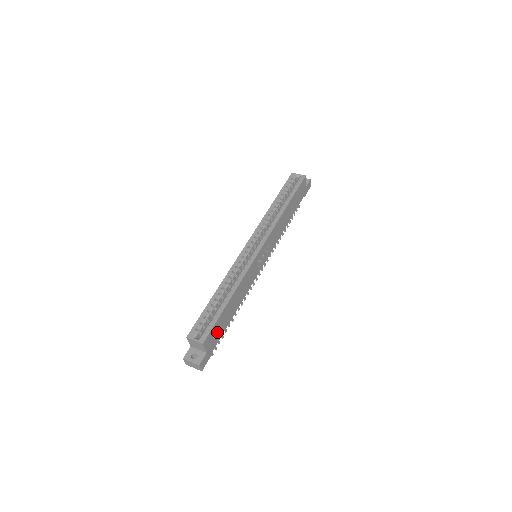
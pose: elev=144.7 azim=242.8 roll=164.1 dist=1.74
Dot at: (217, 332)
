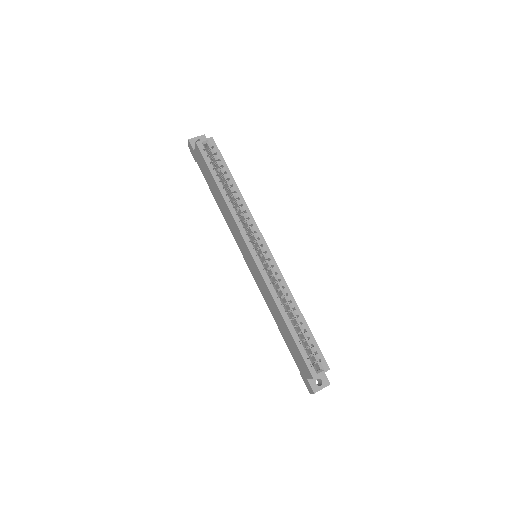
Dot at: occluded
